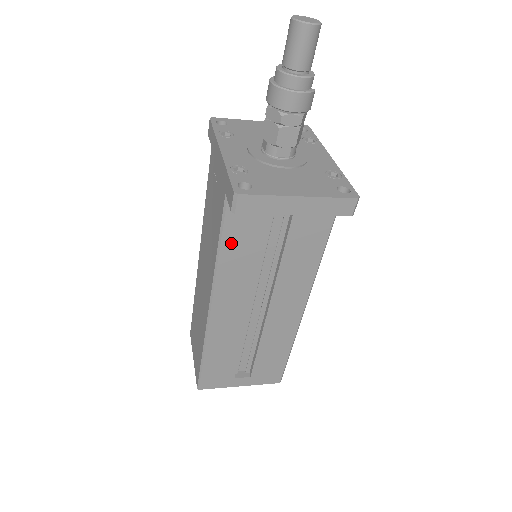
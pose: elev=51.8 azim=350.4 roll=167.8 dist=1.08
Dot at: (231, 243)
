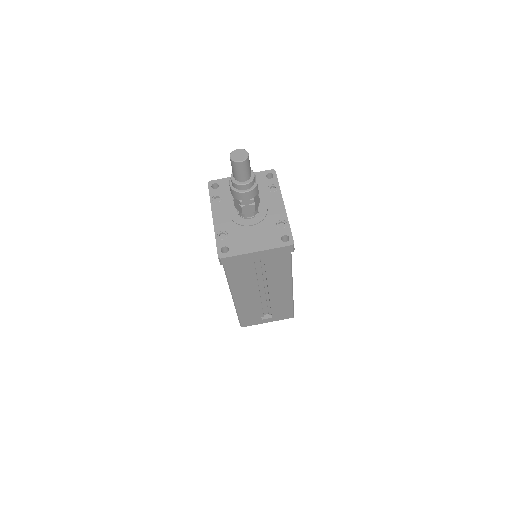
Dot at: (231, 266)
